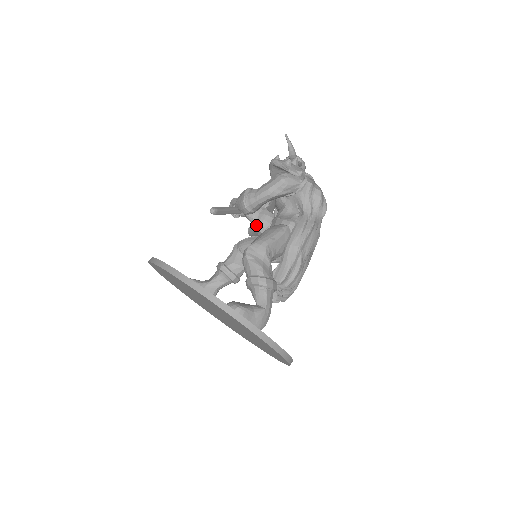
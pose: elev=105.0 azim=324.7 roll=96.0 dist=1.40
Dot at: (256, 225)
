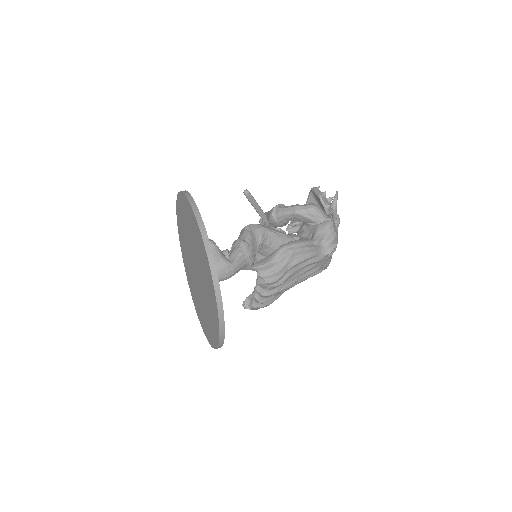
Dot at: occluded
